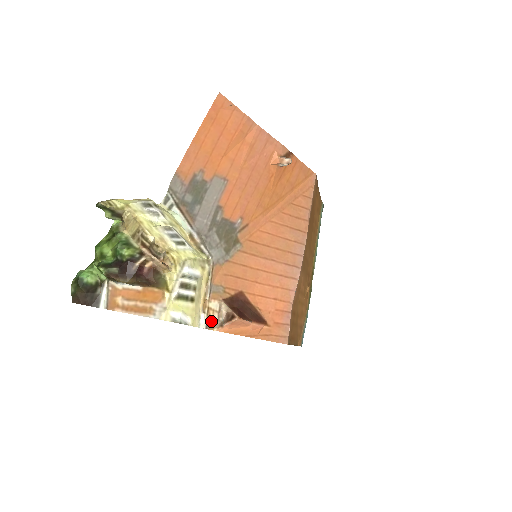
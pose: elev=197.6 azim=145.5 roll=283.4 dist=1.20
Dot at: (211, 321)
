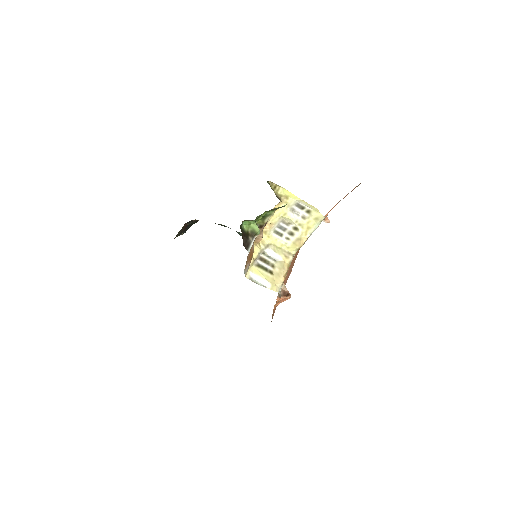
Dot at: occluded
